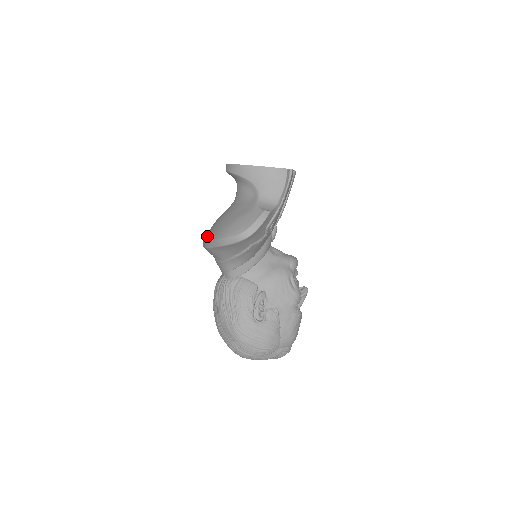
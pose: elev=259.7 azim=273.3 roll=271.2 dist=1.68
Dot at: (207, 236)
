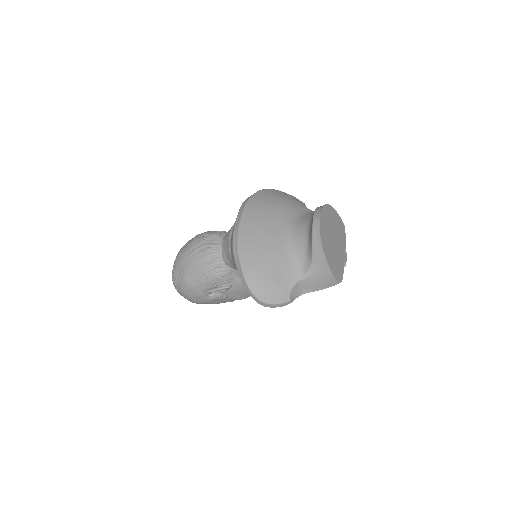
Dot at: (243, 243)
